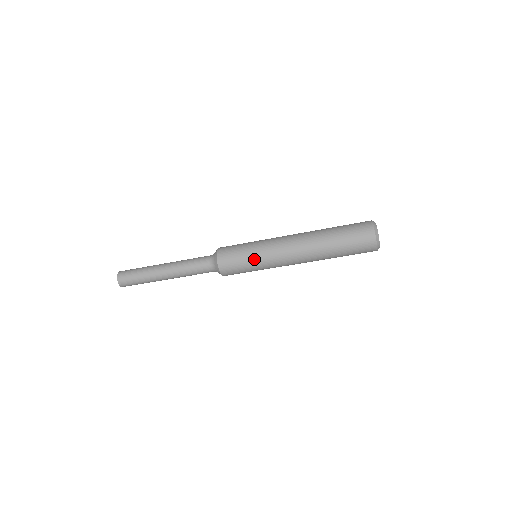
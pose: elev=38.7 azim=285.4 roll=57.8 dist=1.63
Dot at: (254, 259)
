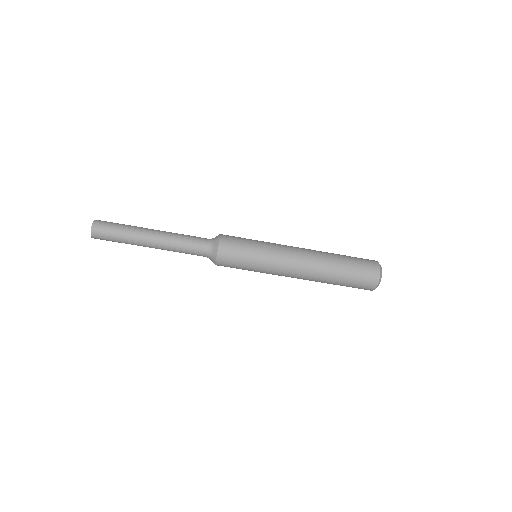
Dot at: (260, 244)
